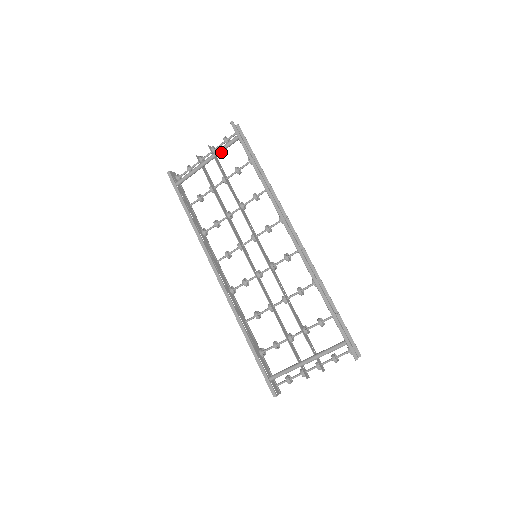
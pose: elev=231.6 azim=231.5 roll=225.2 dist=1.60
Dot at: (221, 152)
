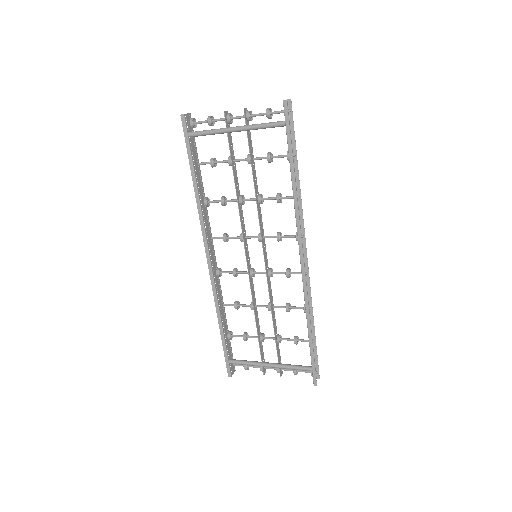
Dot at: occluded
